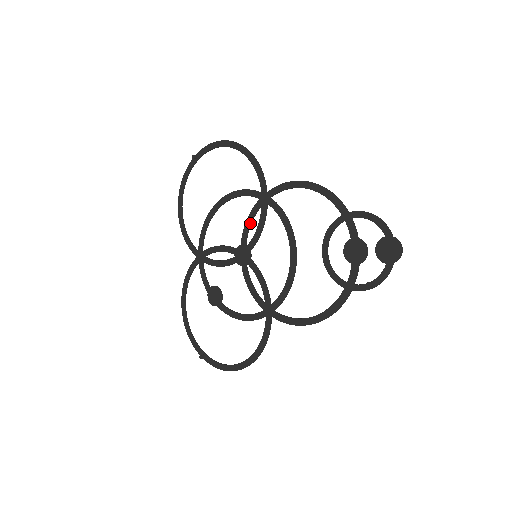
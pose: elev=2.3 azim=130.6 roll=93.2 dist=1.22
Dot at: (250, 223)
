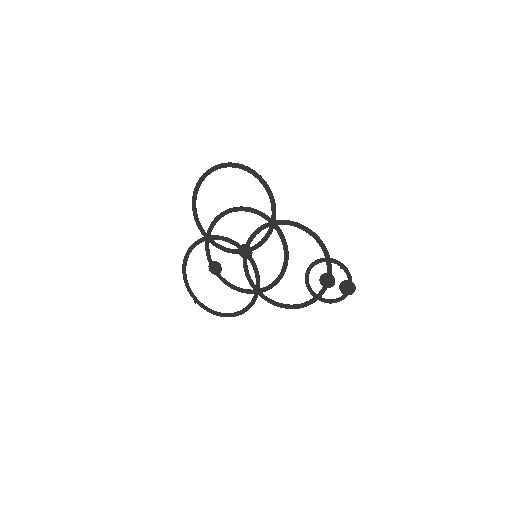
Dot at: occluded
